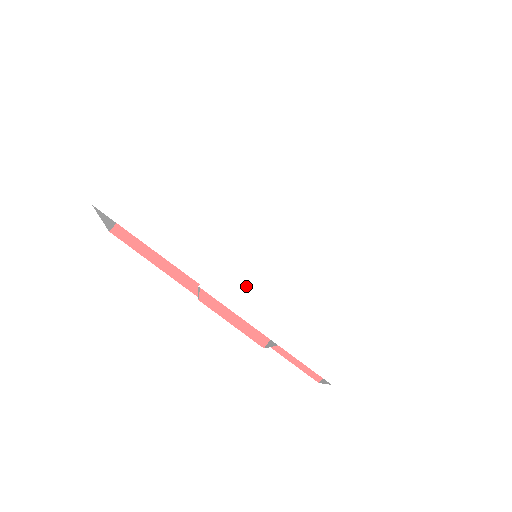
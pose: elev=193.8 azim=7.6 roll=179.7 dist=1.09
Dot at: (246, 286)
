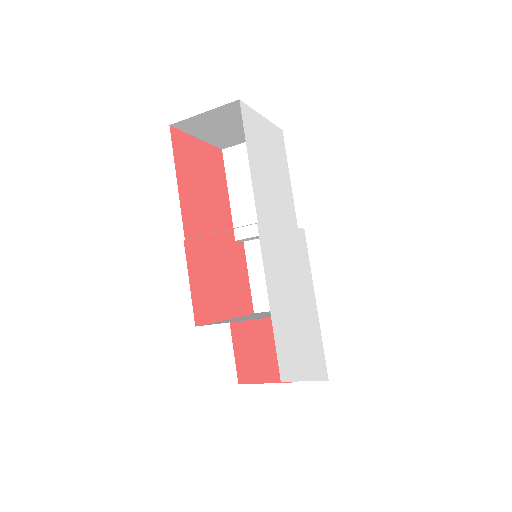
Dot at: (274, 259)
